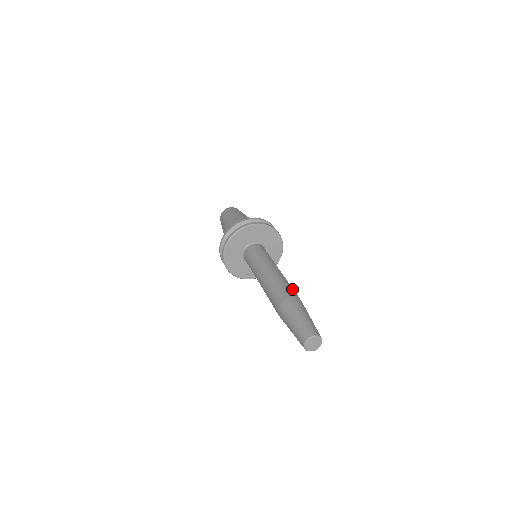
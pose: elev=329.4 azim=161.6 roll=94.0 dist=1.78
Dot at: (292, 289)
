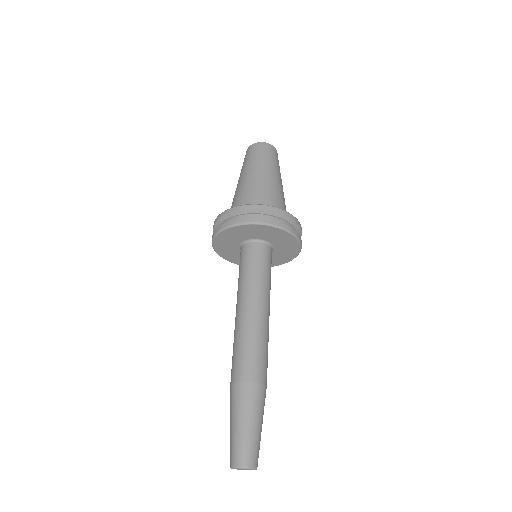
Dot at: (260, 360)
